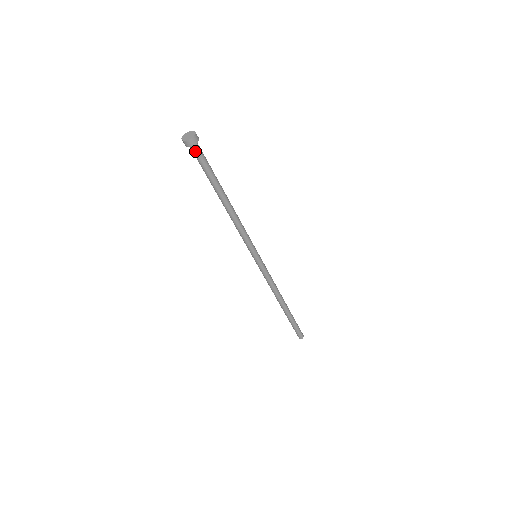
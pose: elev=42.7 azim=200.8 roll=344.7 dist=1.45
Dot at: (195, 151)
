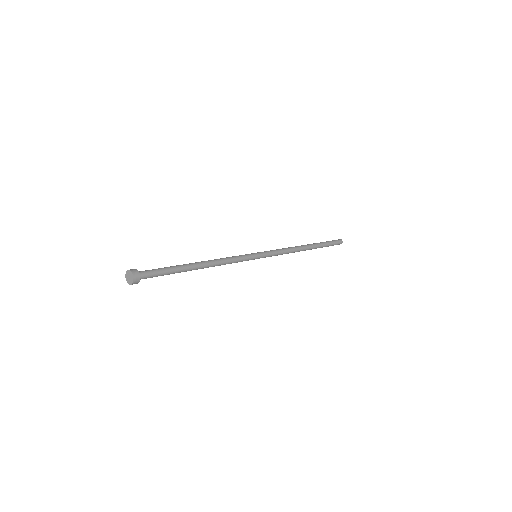
Dot at: (142, 277)
